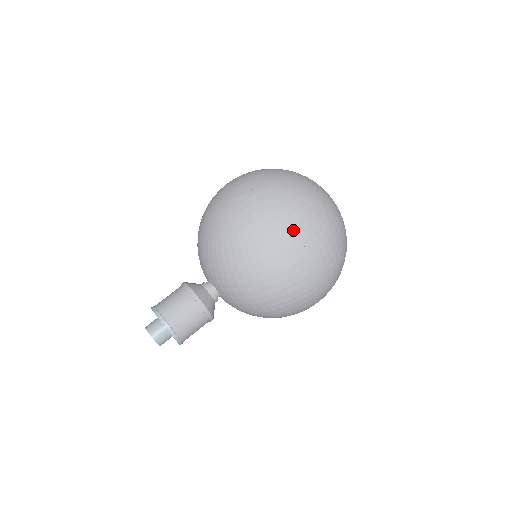
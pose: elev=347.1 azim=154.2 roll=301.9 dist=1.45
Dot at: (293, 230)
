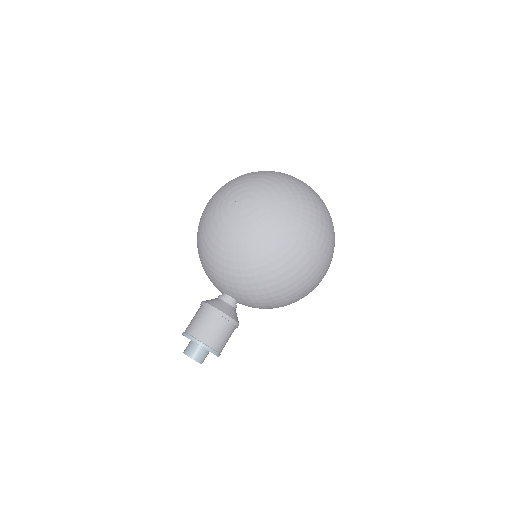
Dot at: (310, 246)
